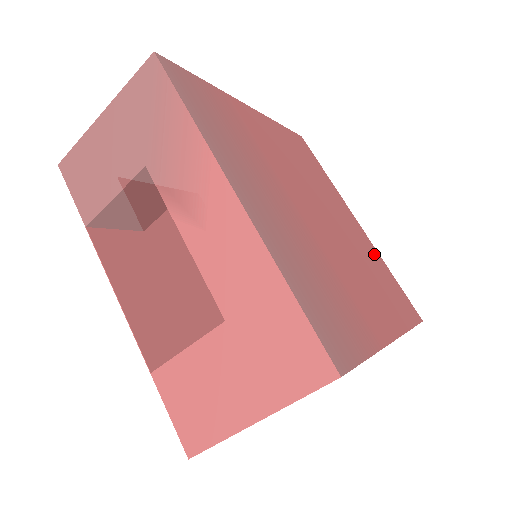
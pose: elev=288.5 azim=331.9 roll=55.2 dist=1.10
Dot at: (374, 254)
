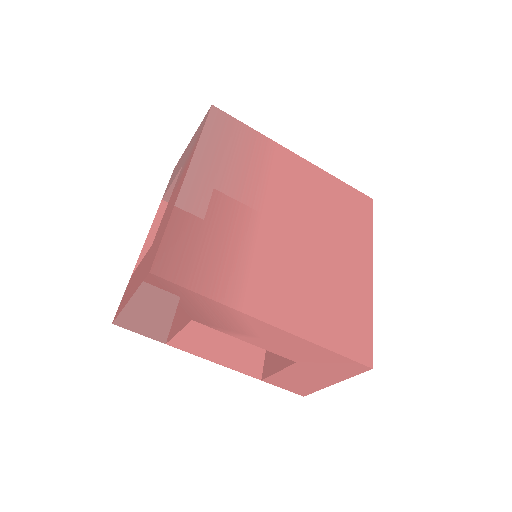
Dot at: (359, 295)
